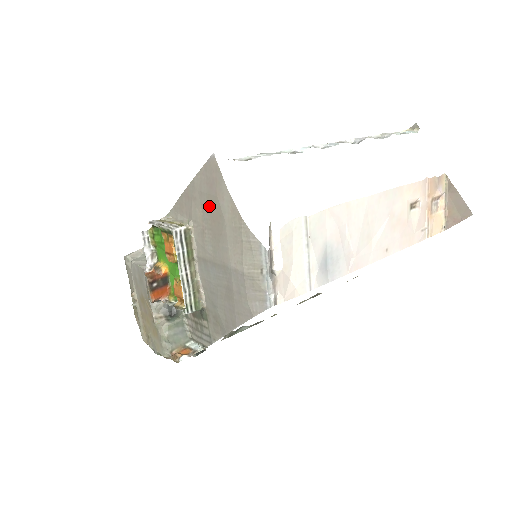
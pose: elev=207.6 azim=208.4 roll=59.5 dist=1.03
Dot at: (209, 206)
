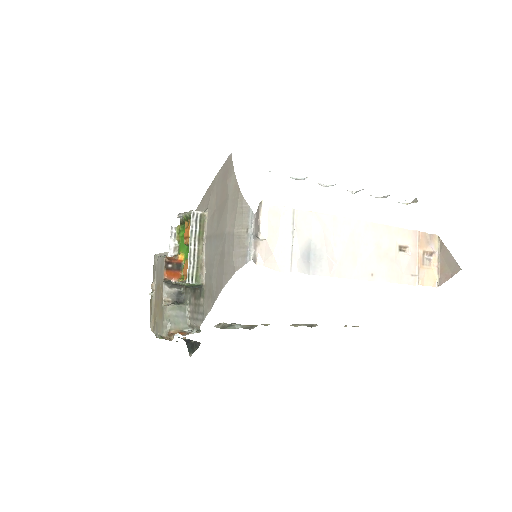
Dot at: (221, 191)
